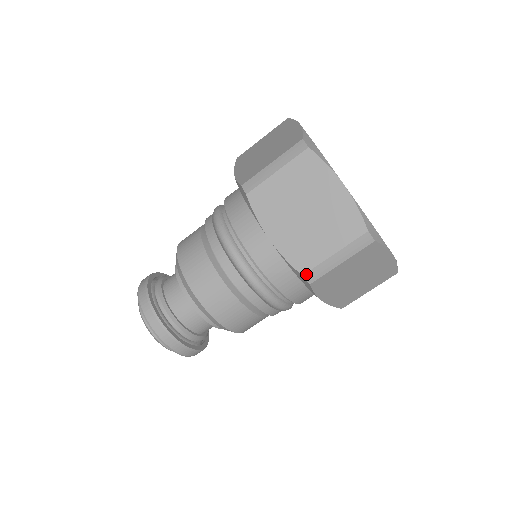
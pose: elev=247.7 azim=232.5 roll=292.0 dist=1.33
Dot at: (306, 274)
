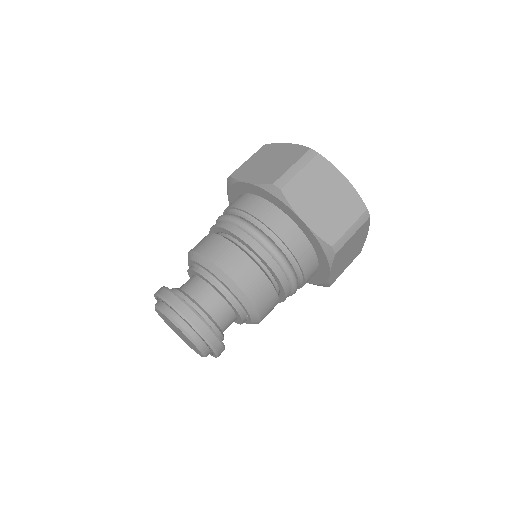
Dot at: (334, 245)
